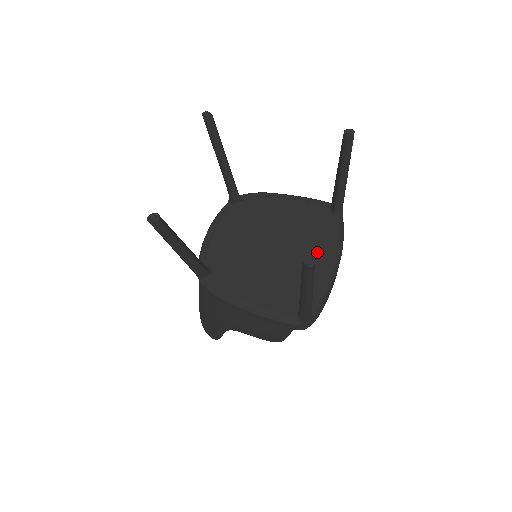
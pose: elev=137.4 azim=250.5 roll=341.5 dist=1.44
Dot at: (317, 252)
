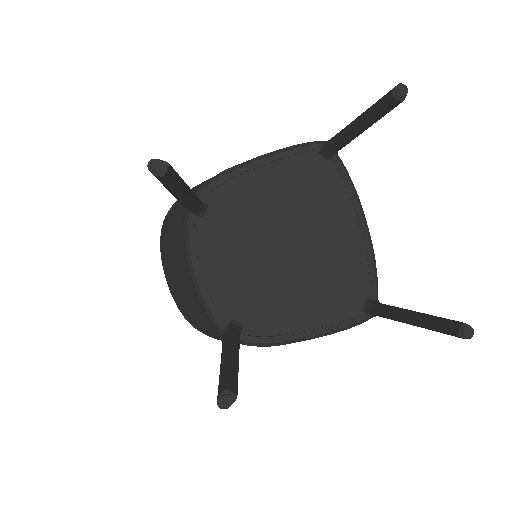
Dot at: (340, 222)
